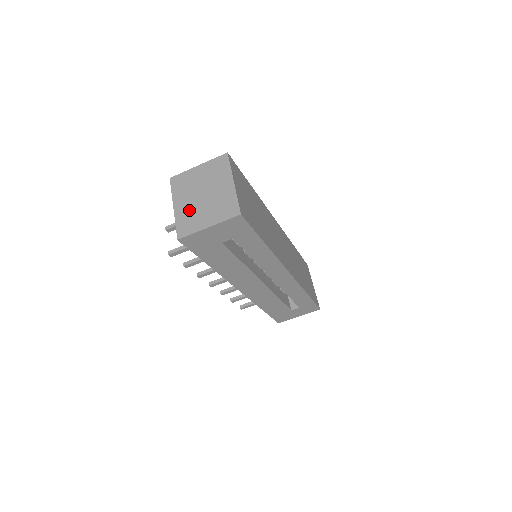
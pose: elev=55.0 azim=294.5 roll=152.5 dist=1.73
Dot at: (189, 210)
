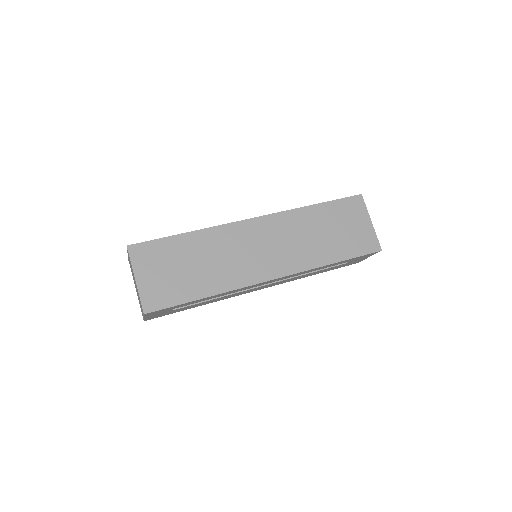
Dot at: occluded
